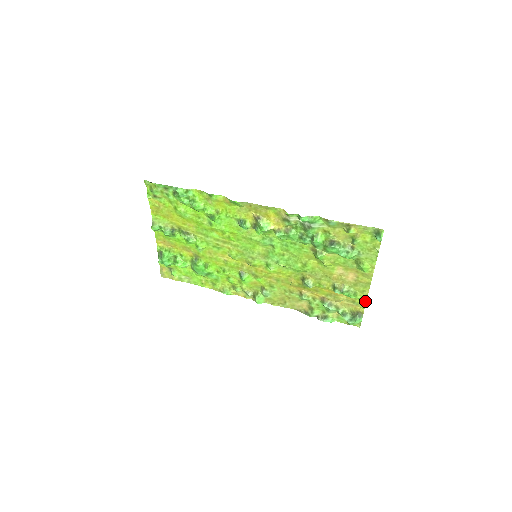
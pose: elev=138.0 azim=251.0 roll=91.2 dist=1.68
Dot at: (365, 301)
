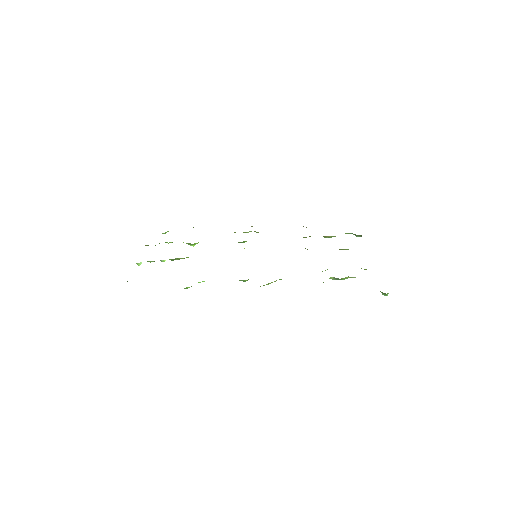
Dot at: occluded
